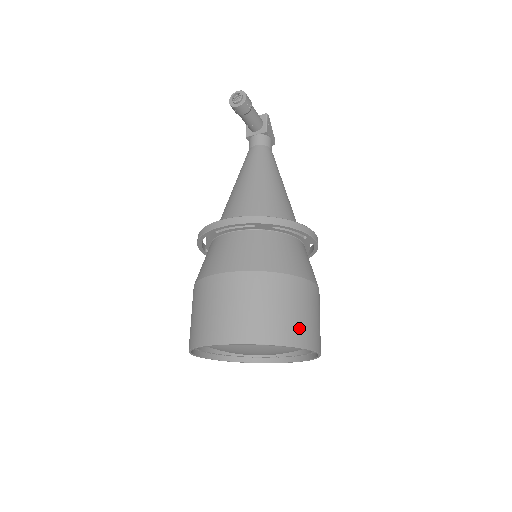
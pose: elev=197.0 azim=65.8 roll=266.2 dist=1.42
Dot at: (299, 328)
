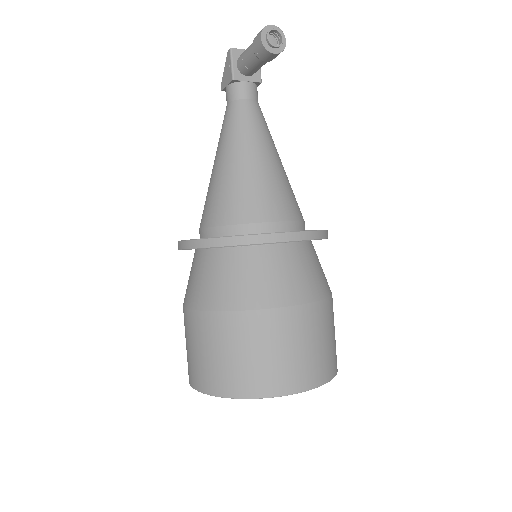
Dot at: occluded
